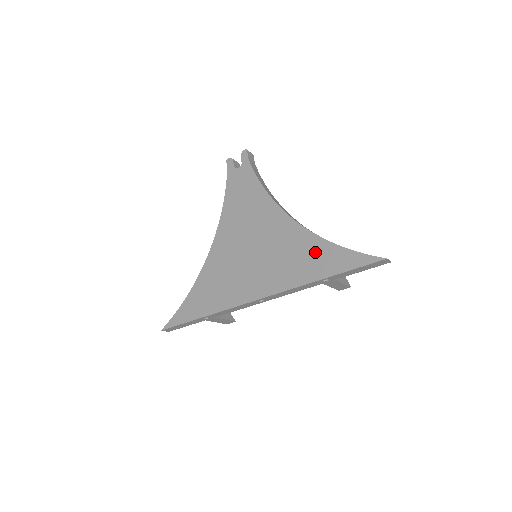
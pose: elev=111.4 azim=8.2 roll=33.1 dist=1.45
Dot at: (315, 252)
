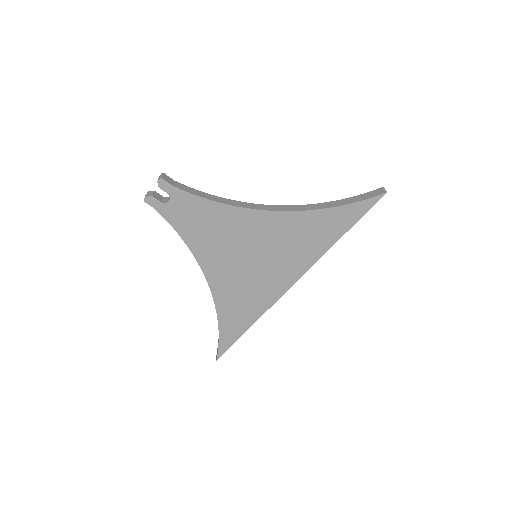
Dot at: (320, 224)
